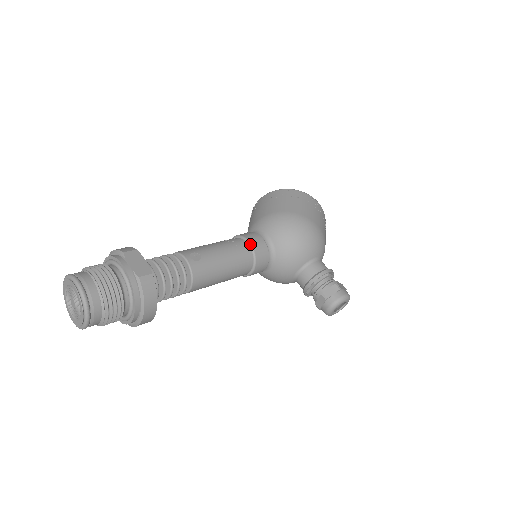
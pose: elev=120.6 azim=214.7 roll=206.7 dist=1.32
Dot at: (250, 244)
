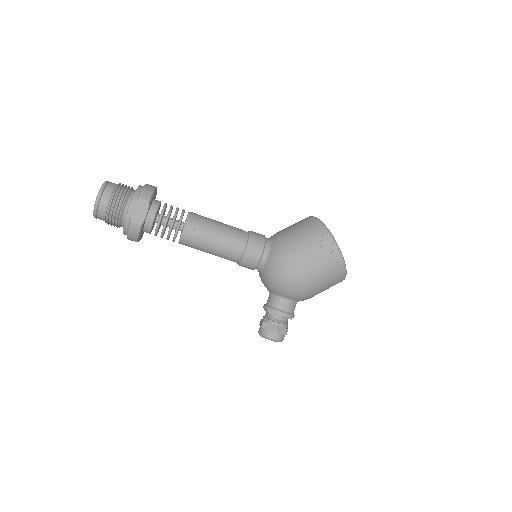
Dot at: (245, 251)
